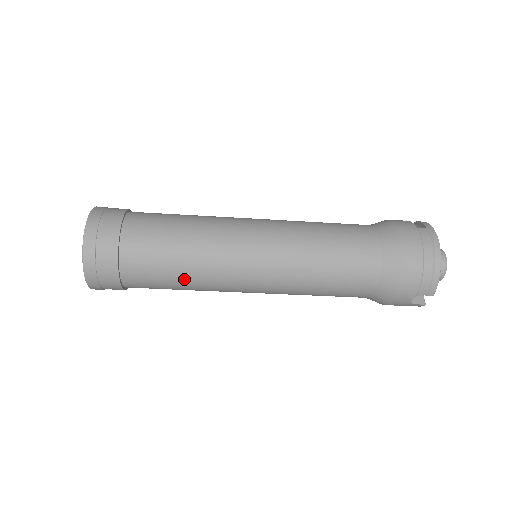
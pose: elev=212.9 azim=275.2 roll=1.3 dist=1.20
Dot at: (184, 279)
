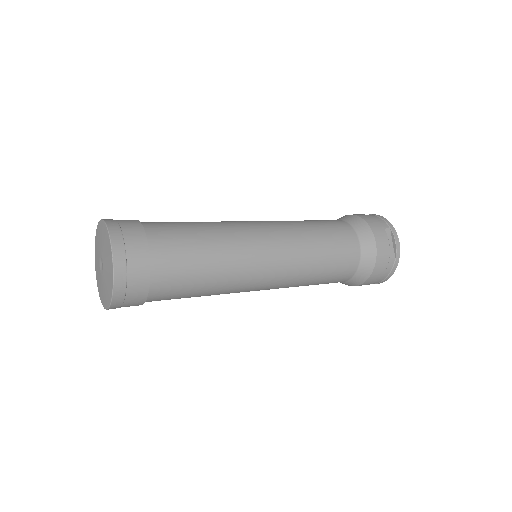
Dot at: occluded
